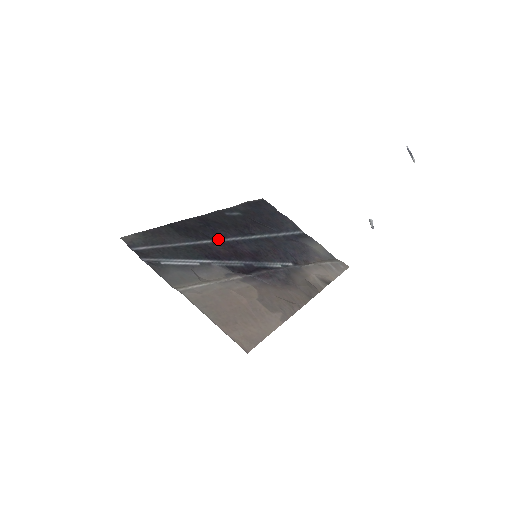
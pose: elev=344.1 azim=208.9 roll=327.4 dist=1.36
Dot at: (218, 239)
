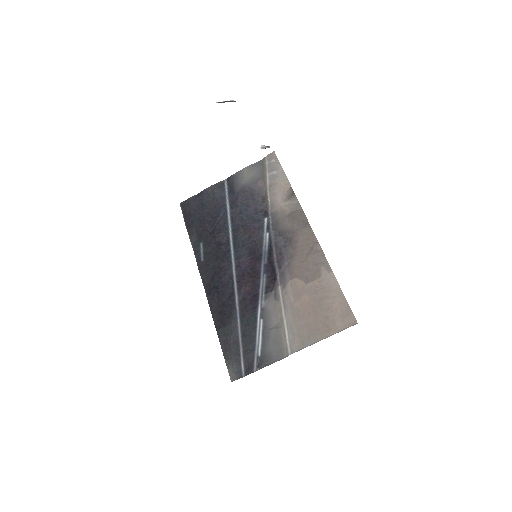
Dot at: (234, 286)
